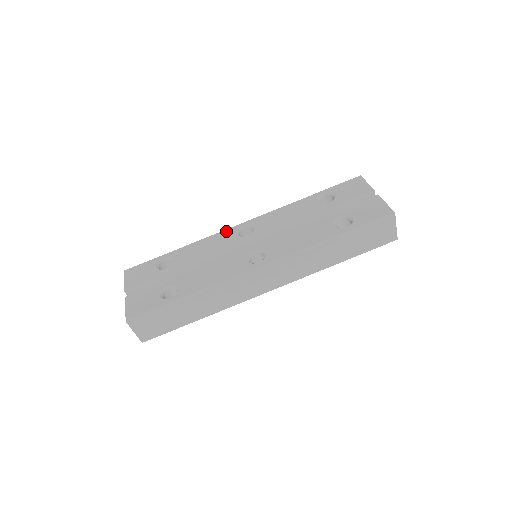
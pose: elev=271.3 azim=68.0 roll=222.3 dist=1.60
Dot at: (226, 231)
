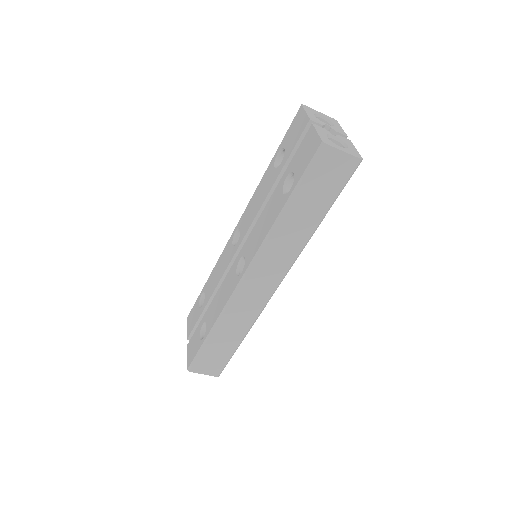
Dot at: (227, 244)
